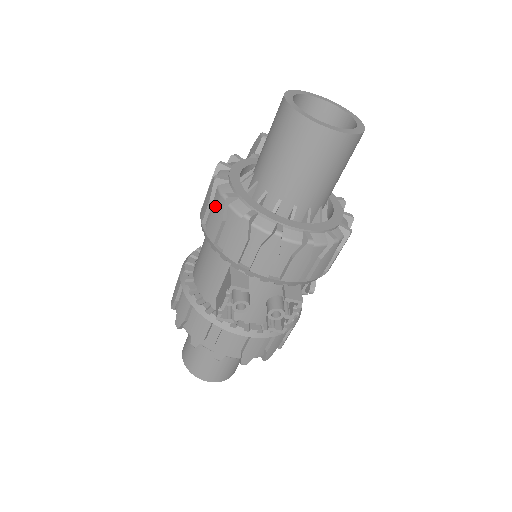
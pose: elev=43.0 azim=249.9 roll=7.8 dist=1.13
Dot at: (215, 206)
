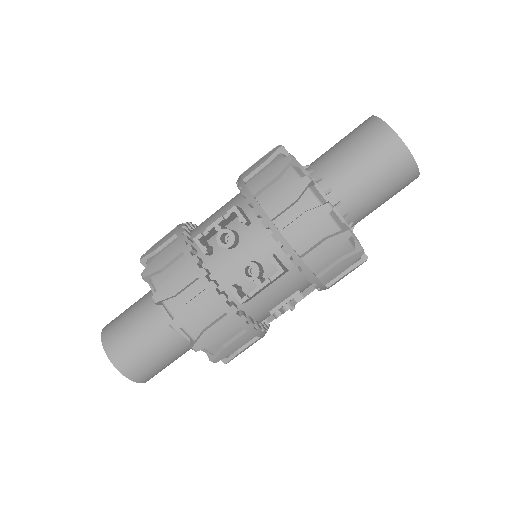
Dot at: (266, 154)
